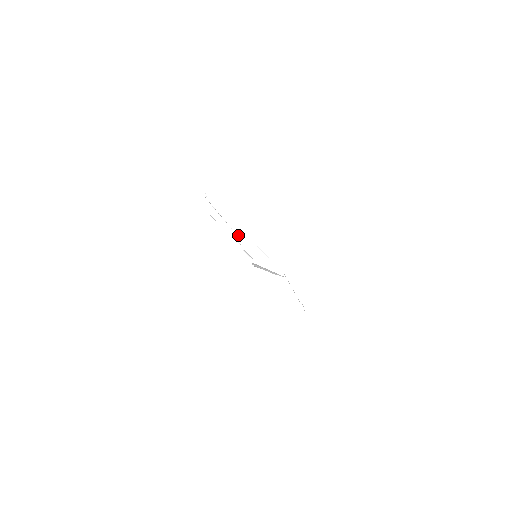
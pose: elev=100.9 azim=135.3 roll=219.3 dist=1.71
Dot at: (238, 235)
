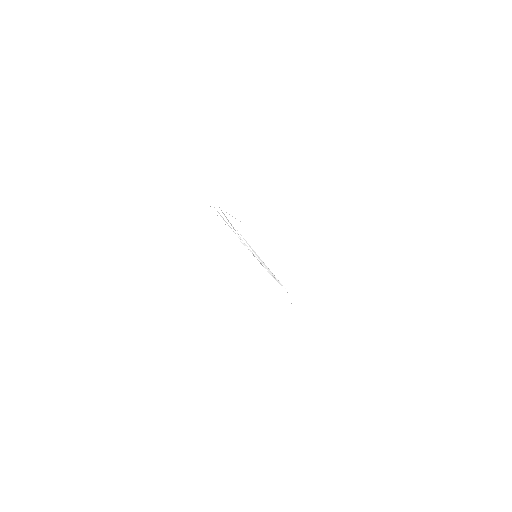
Dot at: (245, 242)
